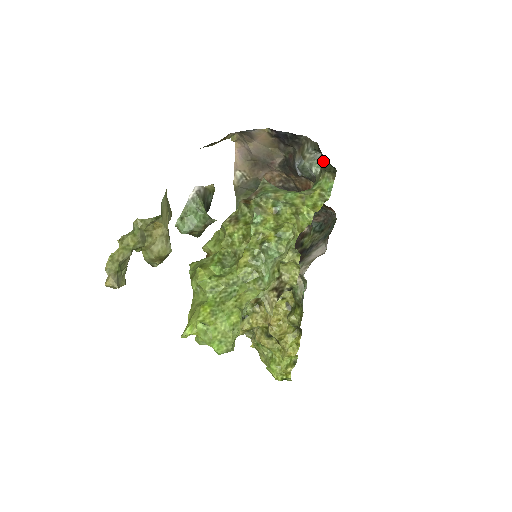
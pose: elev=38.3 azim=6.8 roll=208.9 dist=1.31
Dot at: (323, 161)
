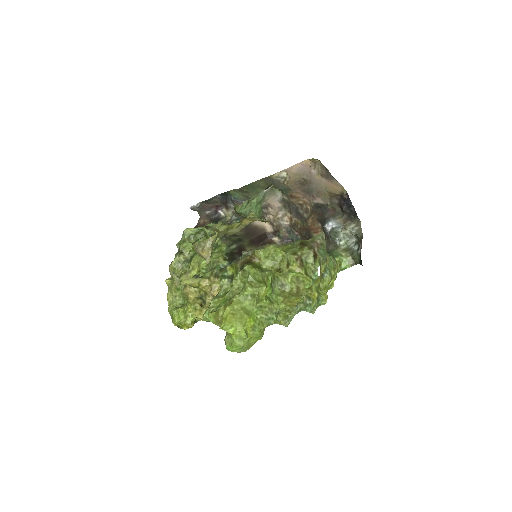
Dot at: (356, 249)
